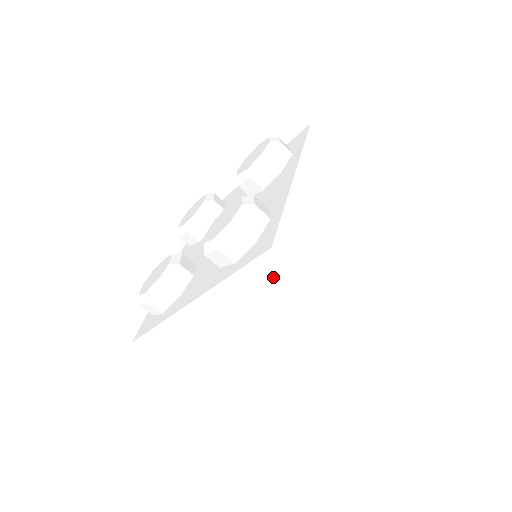
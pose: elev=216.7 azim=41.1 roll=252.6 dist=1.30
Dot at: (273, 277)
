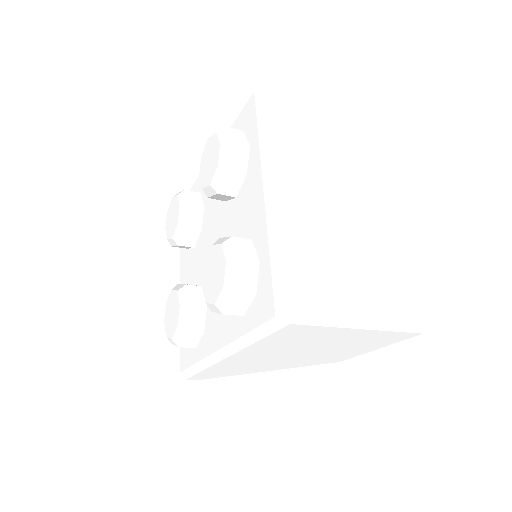
Dot at: (287, 333)
